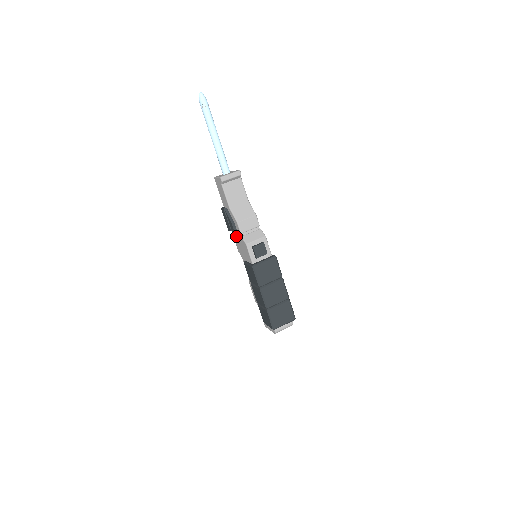
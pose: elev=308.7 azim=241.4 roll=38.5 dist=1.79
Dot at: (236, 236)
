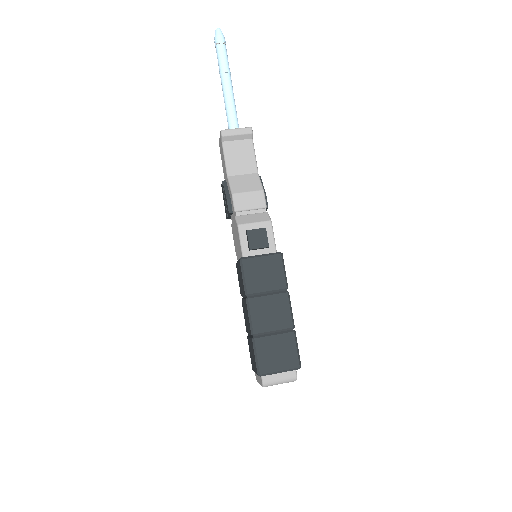
Dot at: (232, 222)
